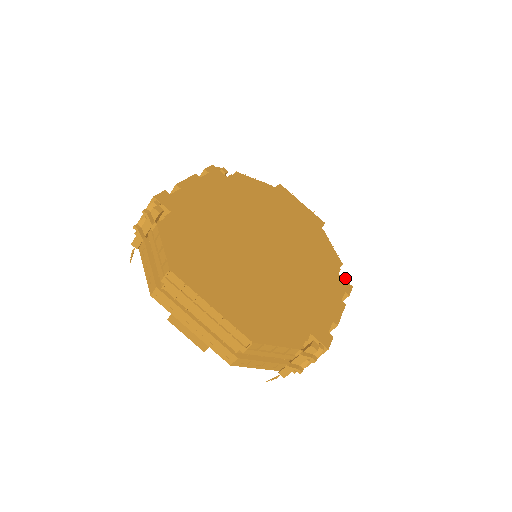
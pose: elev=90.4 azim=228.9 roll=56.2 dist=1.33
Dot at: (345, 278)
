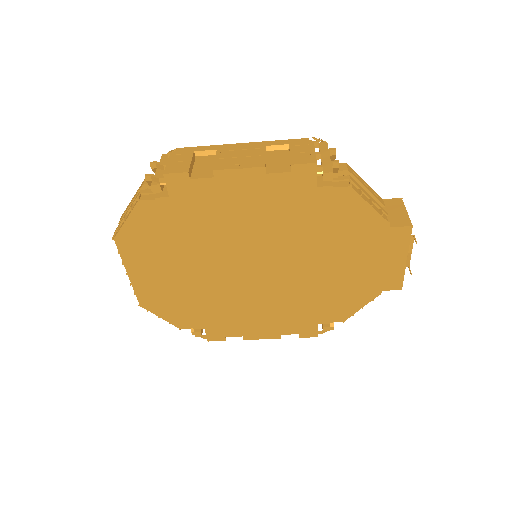
Dot at: (323, 329)
